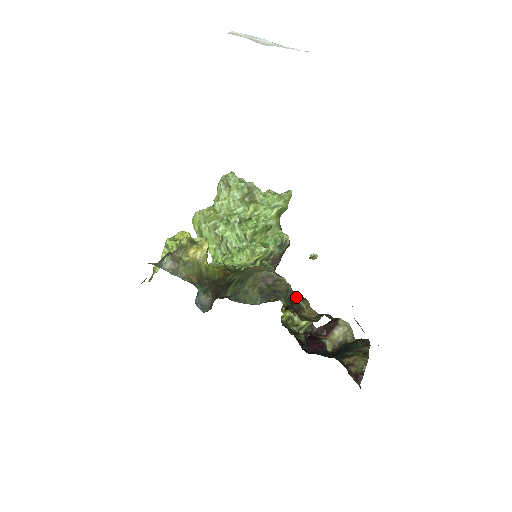
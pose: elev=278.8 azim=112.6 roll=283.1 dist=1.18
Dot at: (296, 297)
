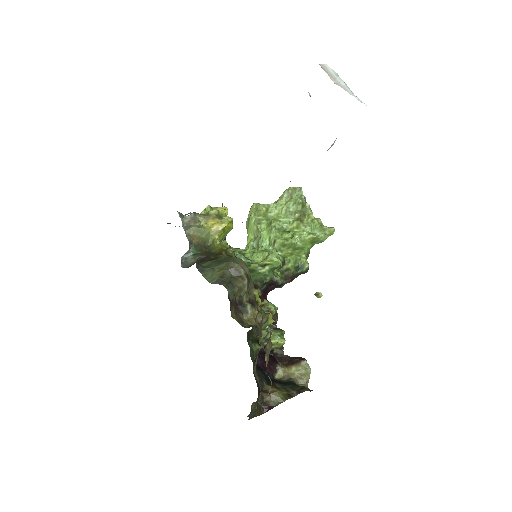
Dot at: (249, 301)
